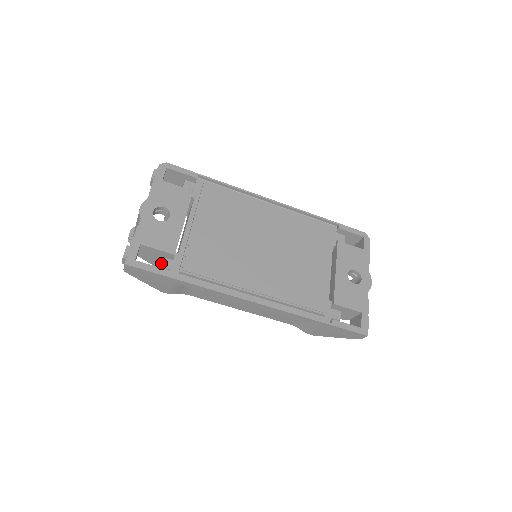
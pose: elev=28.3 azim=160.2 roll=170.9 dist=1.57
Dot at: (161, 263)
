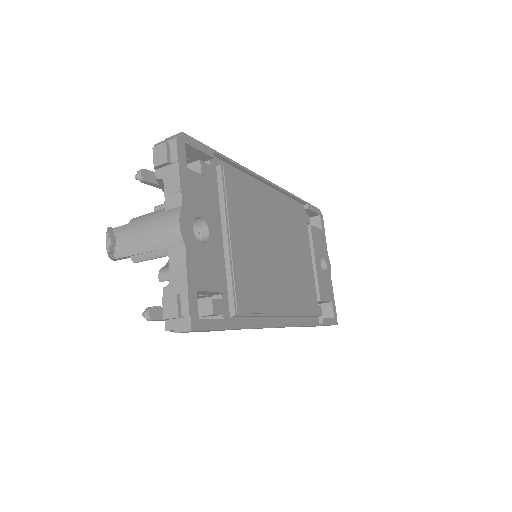
Dot at: (214, 309)
